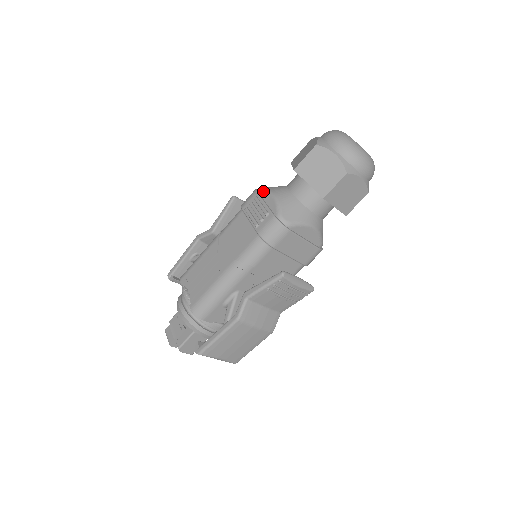
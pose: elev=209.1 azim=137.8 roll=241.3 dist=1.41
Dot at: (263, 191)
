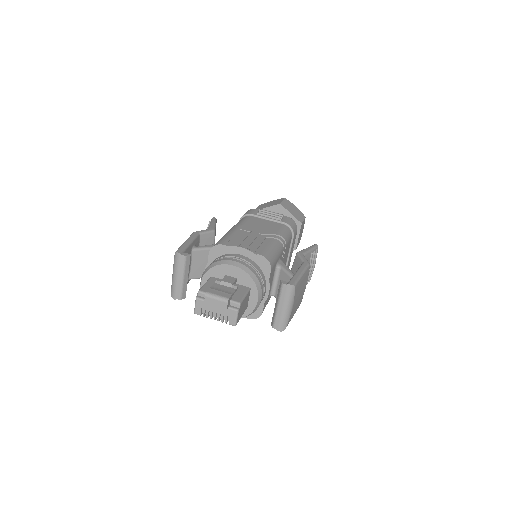
Dot at: occluded
